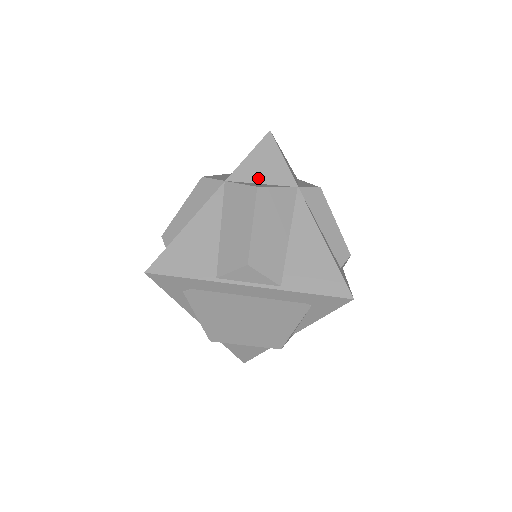
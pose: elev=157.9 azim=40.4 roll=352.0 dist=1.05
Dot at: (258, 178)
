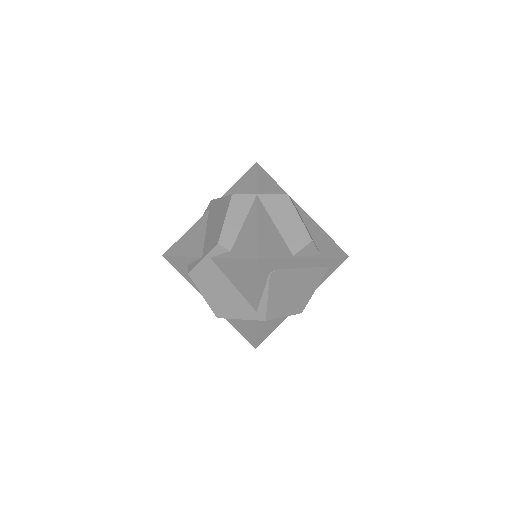
Dot at: (271, 192)
